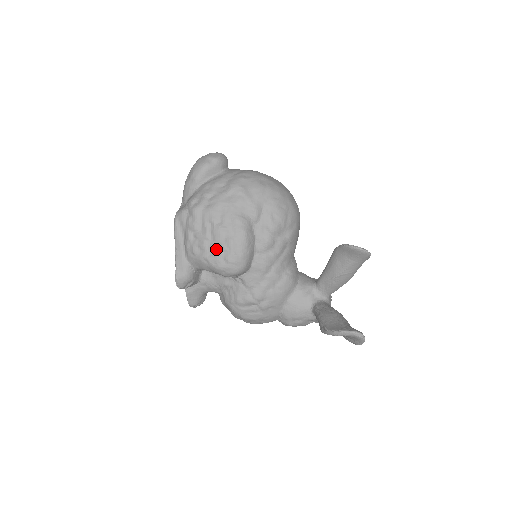
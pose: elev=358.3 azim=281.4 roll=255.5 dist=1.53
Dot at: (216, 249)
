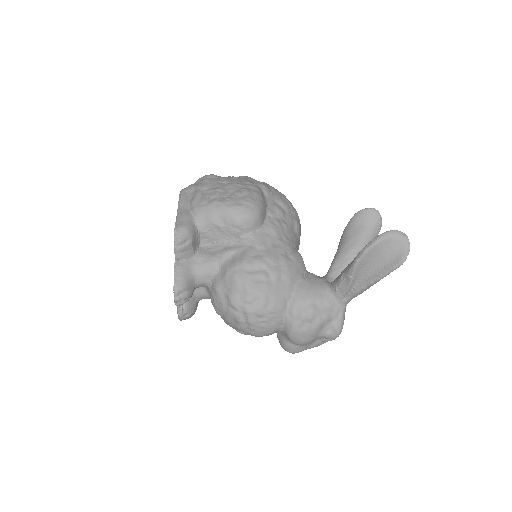
Dot at: (230, 195)
